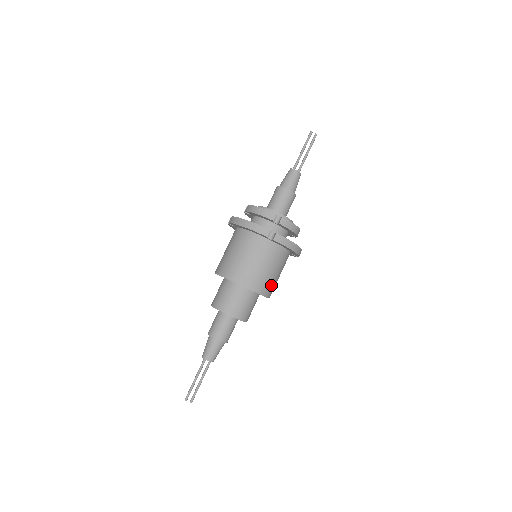
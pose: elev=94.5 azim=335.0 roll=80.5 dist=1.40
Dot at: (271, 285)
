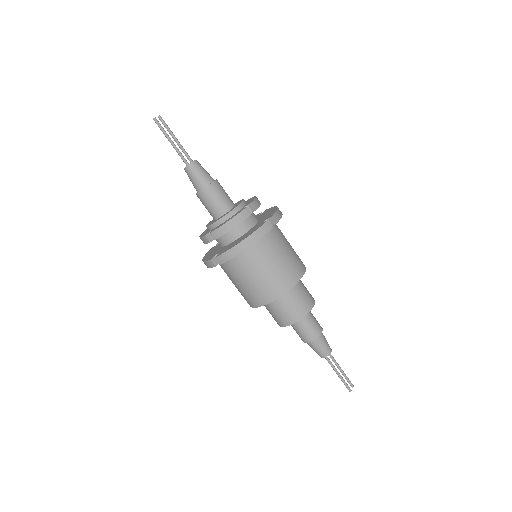
Dot at: occluded
